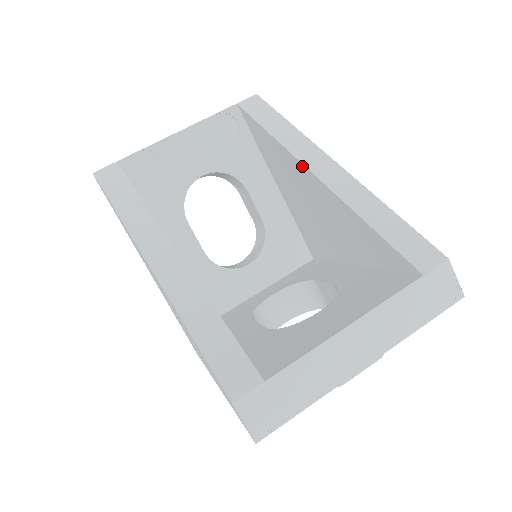
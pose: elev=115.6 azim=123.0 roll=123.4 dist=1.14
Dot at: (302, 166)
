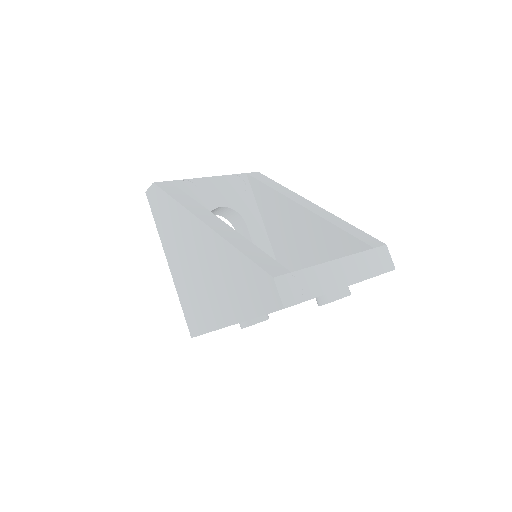
Dot at: (293, 203)
